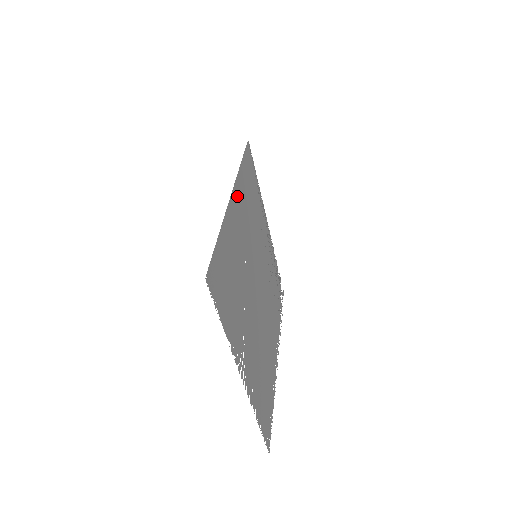
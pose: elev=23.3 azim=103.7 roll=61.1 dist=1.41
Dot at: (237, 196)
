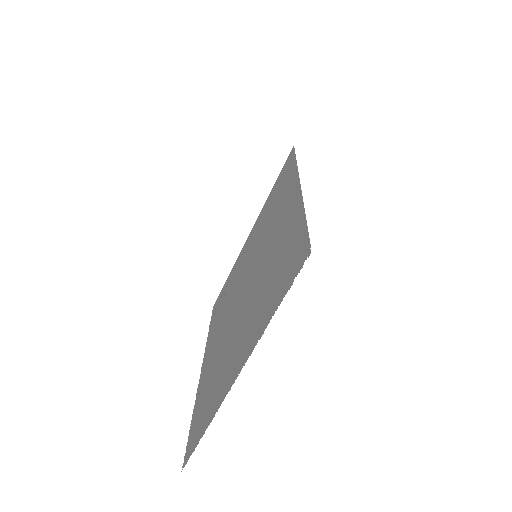
Dot at: (293, 190)
